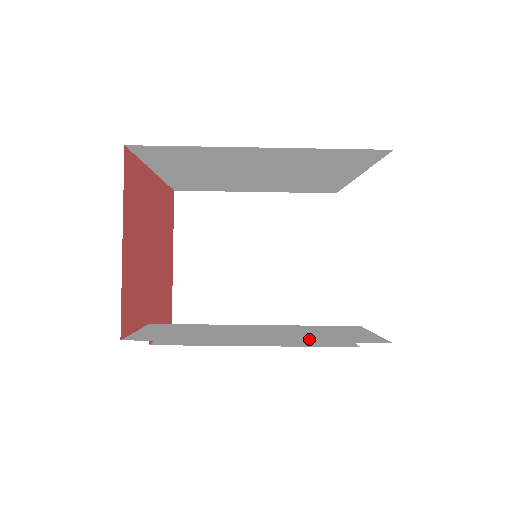
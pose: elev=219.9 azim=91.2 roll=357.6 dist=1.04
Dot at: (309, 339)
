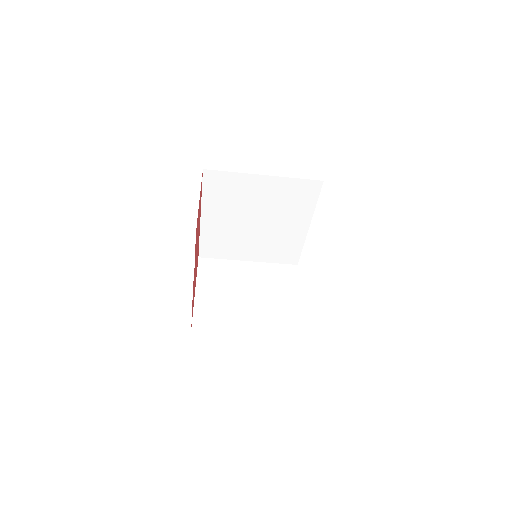
Dot at: occluded
